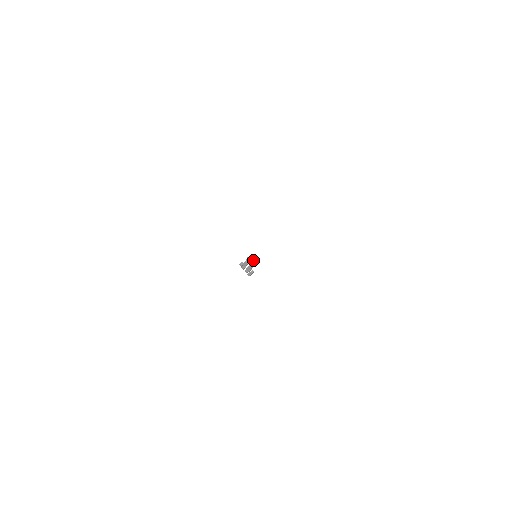
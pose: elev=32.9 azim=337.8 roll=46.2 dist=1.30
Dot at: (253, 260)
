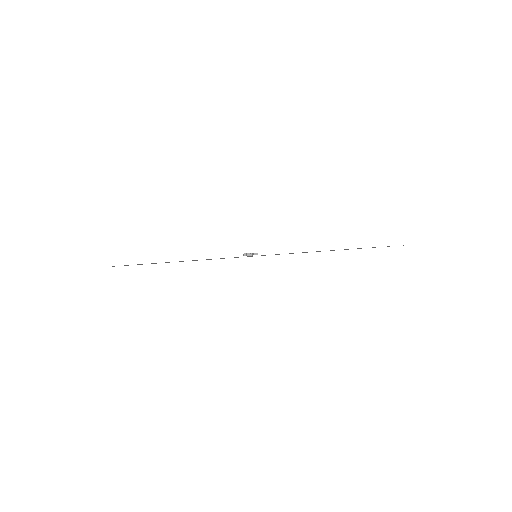
Dot at: (253, 254)
